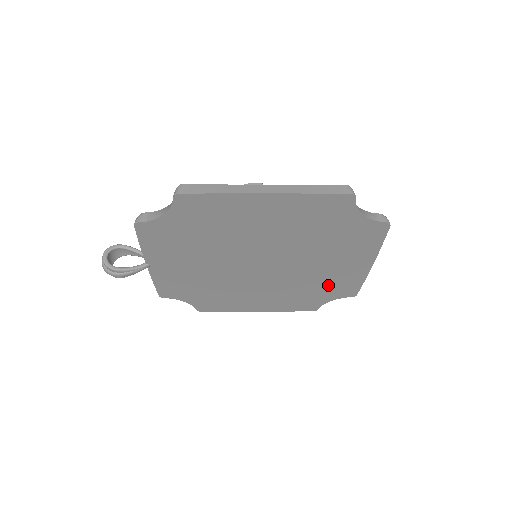
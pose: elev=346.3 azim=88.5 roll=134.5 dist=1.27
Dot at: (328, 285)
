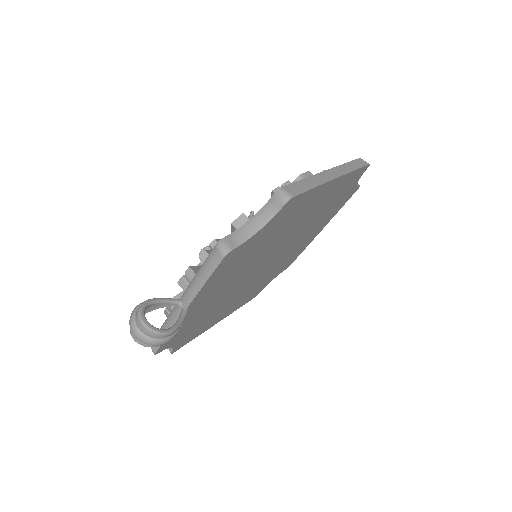
Dot at: (284, 264)
